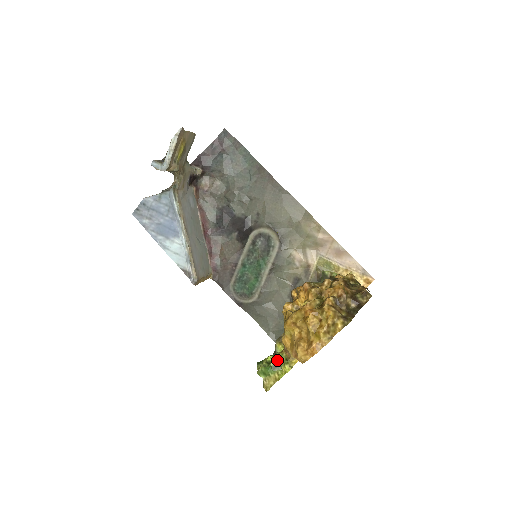
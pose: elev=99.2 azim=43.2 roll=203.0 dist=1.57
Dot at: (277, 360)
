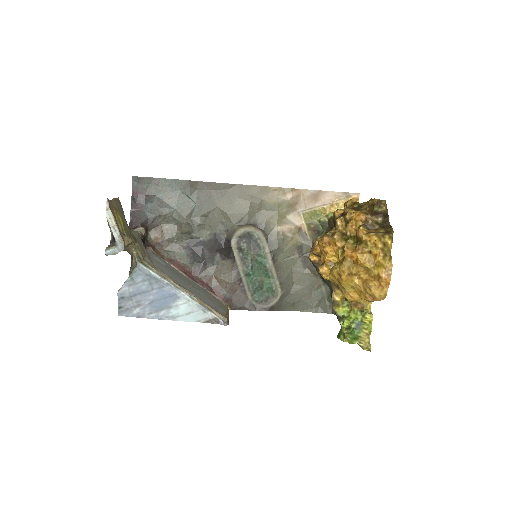
Dot at: (354, 319)
